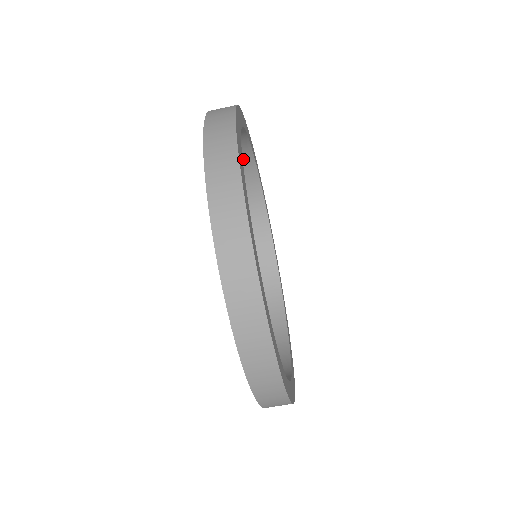
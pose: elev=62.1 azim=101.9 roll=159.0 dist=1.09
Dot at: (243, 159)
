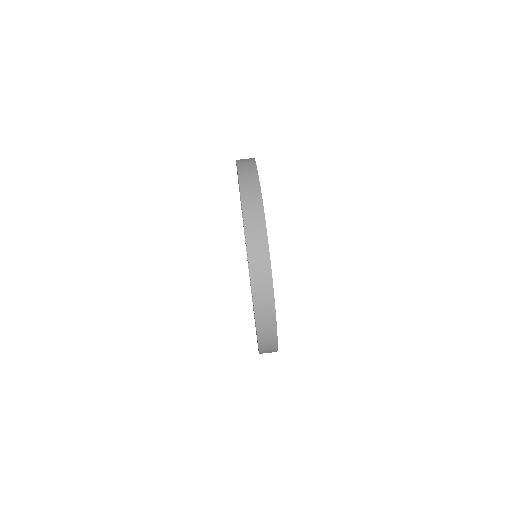
Dot at: occluded
